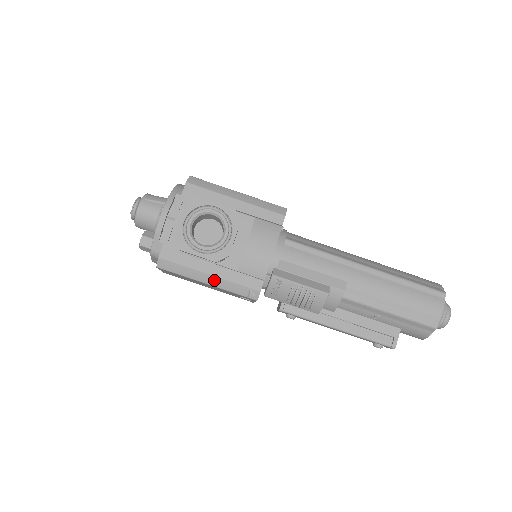
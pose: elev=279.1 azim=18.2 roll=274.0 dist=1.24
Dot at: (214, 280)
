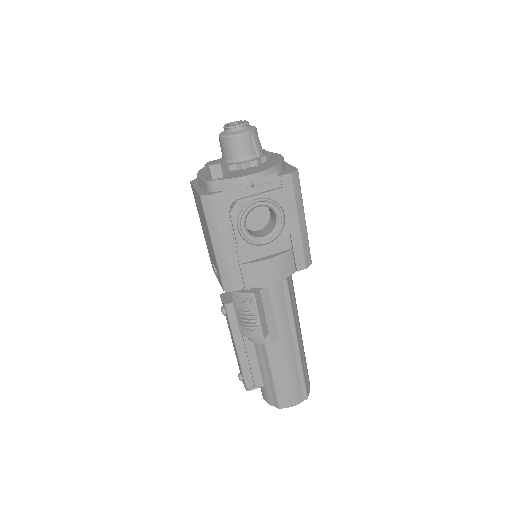
Dot at: (220, 251)
